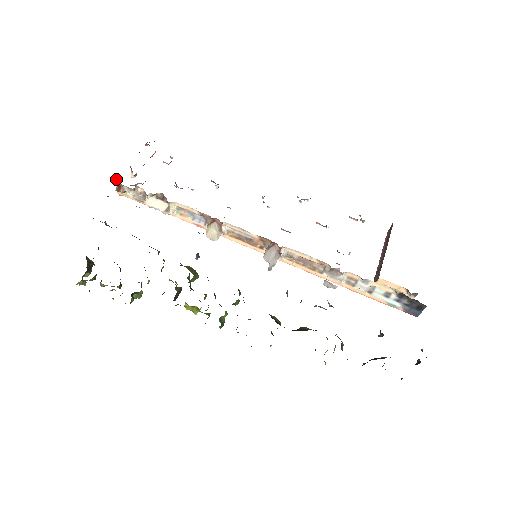
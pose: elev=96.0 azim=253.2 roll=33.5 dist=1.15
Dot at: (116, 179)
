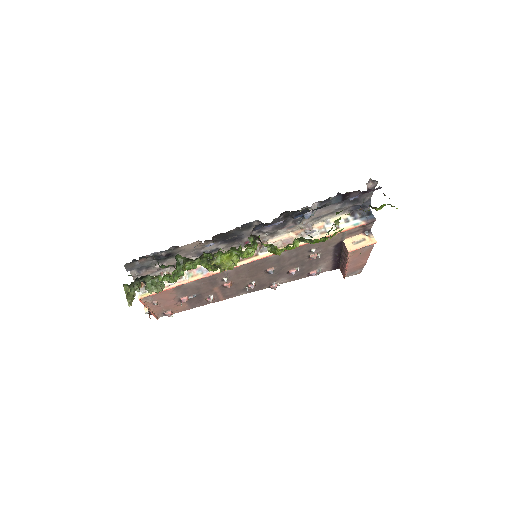
Dot at: occluded
